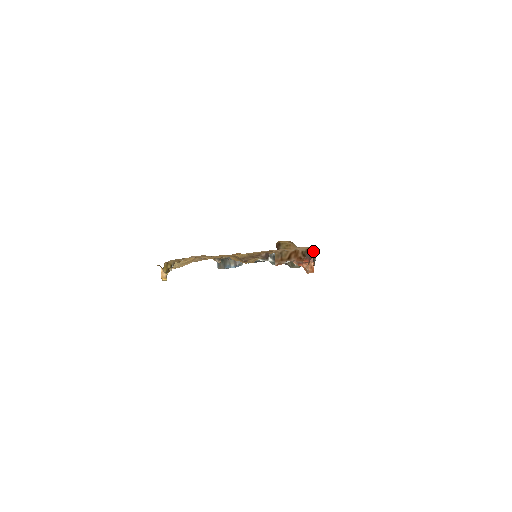
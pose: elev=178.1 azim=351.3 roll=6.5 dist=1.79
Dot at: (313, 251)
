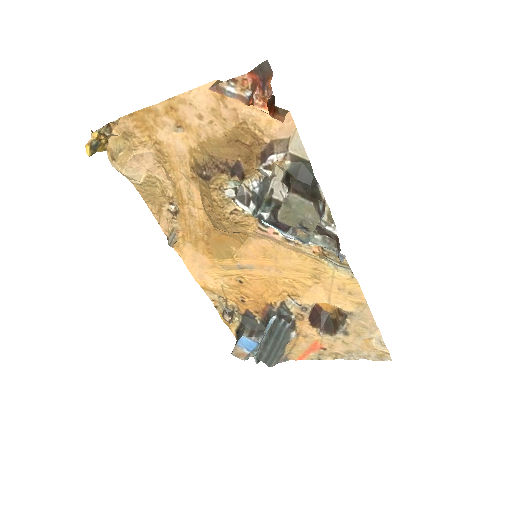
Dot at: (322, 202)
